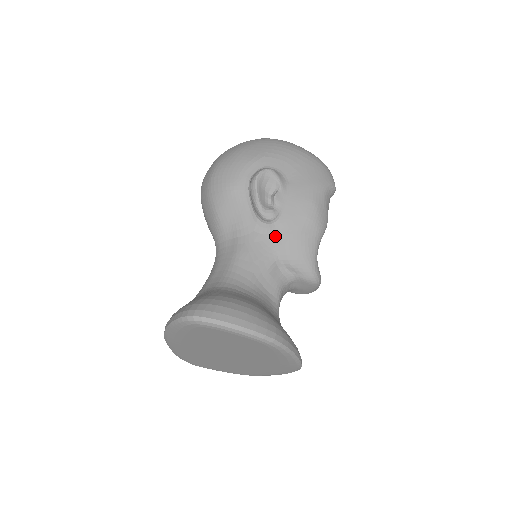
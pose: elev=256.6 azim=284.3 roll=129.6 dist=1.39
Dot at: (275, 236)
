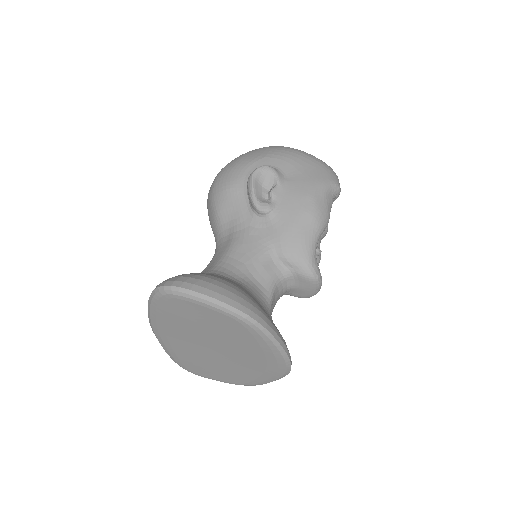
Dot at: (270, 229)
